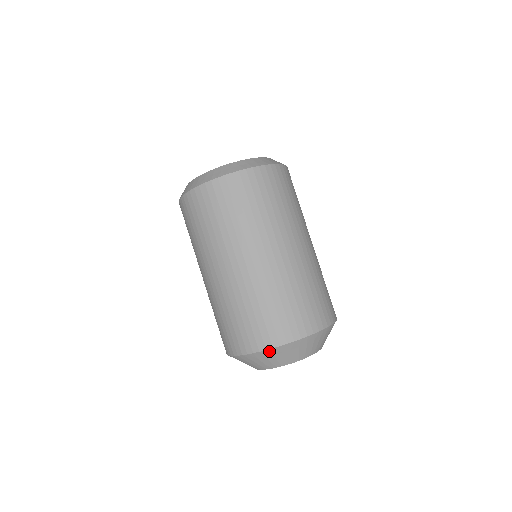
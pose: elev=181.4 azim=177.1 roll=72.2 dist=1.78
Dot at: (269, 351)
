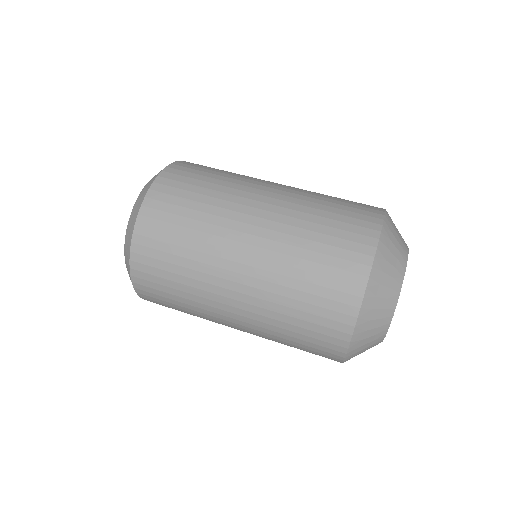
Dot at: (359, 324)
